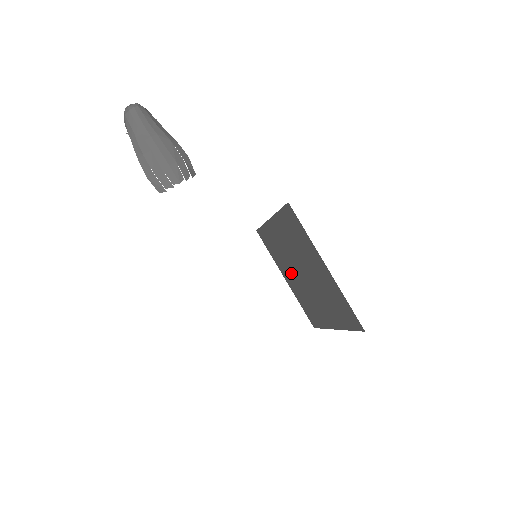
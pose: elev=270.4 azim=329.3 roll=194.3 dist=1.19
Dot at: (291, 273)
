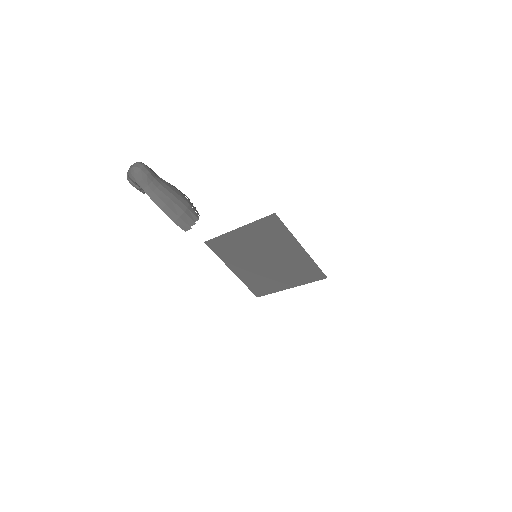
Dot at: (246, 264)
